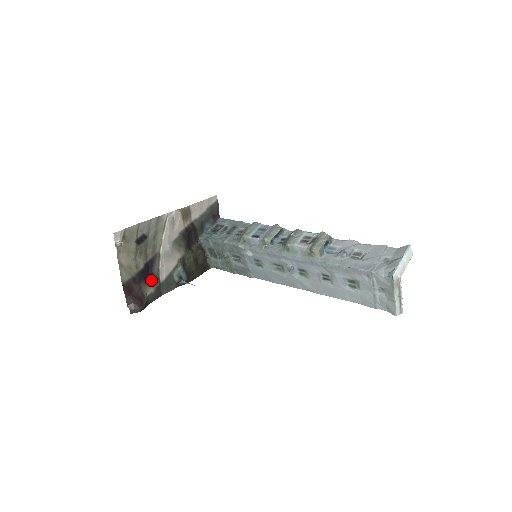
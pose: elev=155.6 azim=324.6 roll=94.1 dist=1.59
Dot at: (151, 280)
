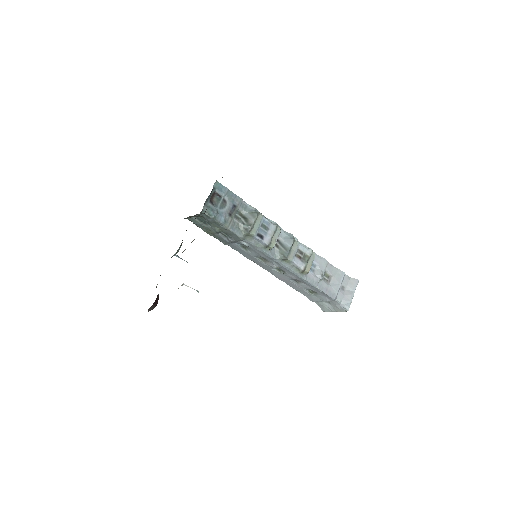
Dot at: occluded
